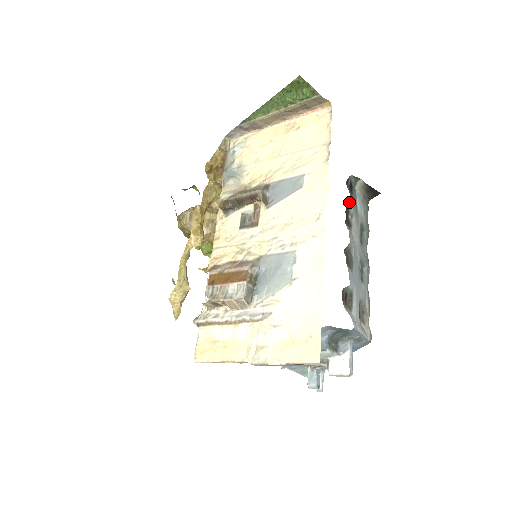
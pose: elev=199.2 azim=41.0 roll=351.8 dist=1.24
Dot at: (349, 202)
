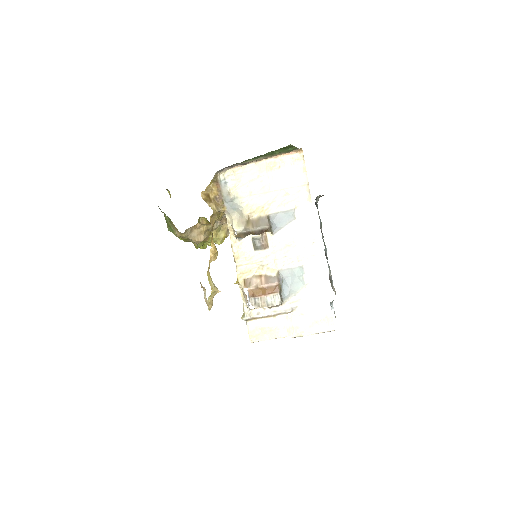
Dot at: occluded
